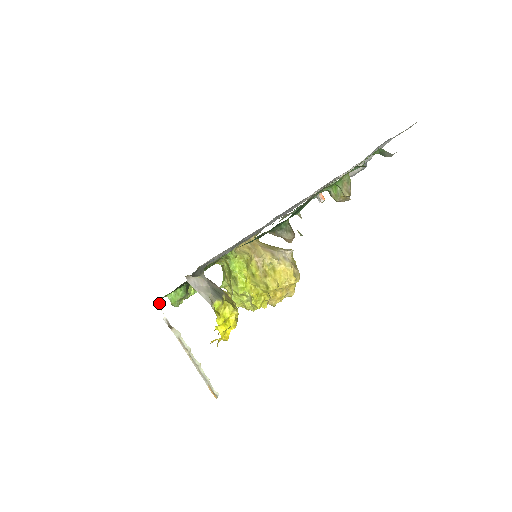
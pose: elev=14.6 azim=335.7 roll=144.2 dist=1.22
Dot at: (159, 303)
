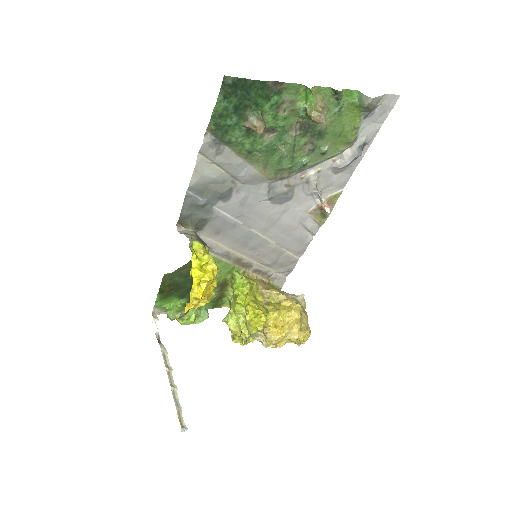
Dot at: (157, 318)
